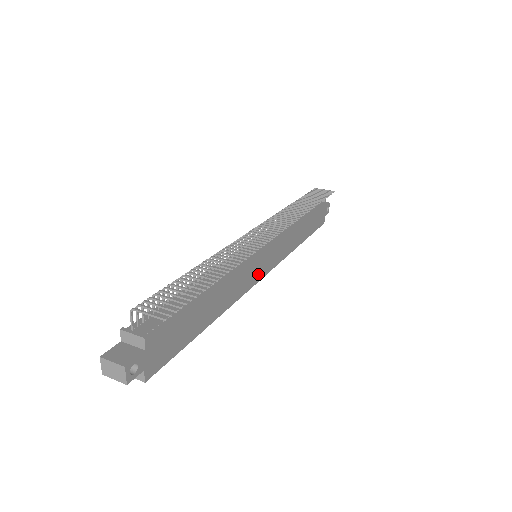
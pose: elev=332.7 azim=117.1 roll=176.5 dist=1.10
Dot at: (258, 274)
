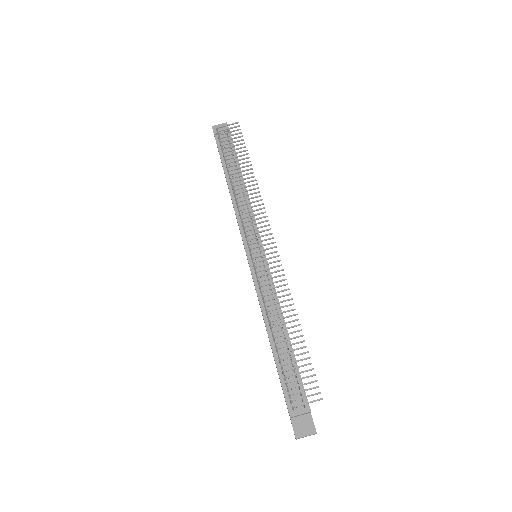
Dot at: occluded
